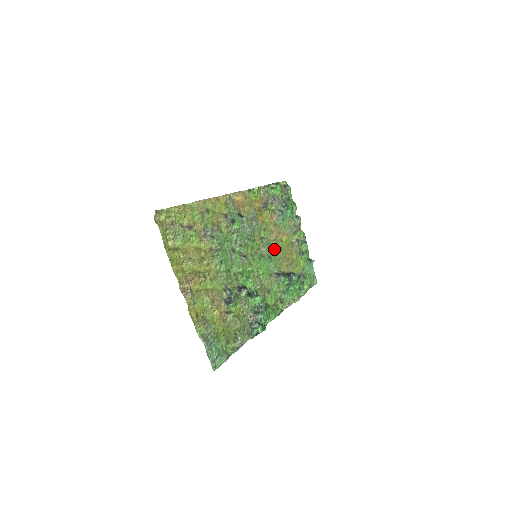
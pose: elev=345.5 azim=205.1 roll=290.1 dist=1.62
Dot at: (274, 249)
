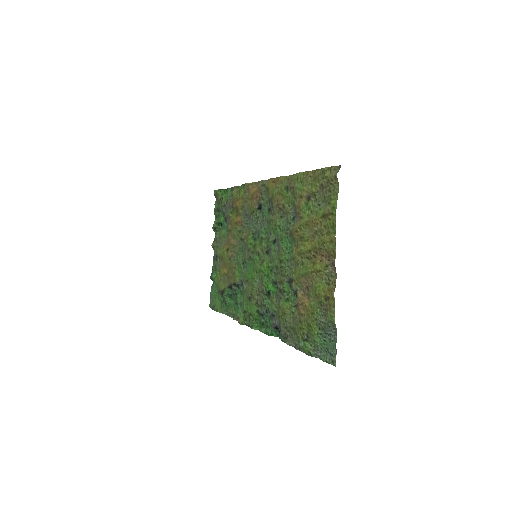
Dot at: (238, 256)
